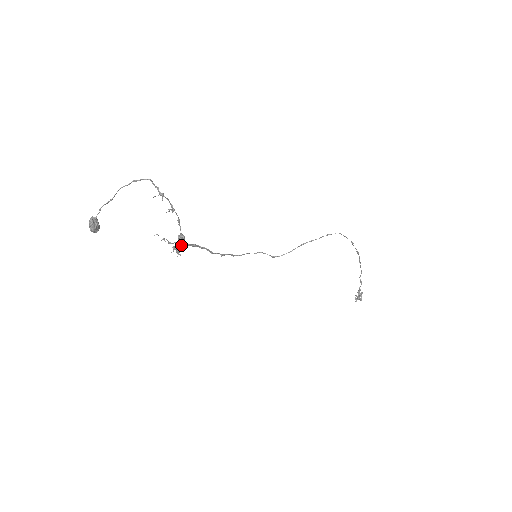
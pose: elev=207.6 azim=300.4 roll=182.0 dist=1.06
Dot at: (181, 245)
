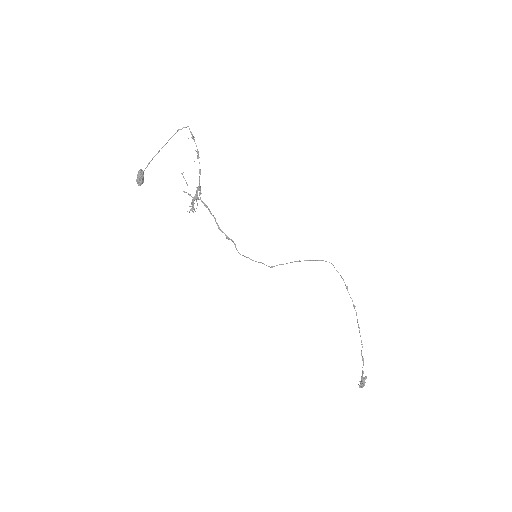
Dot at: (197, 192)
